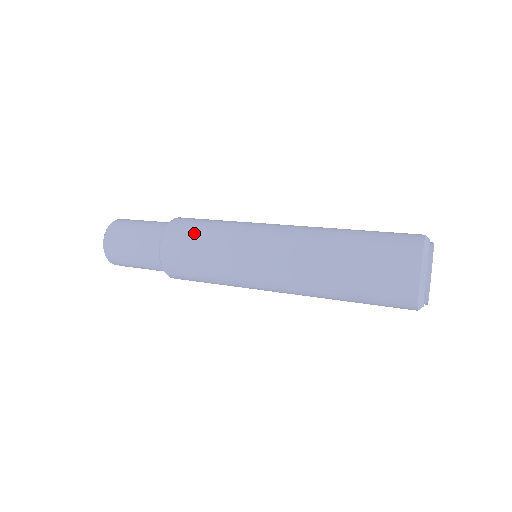
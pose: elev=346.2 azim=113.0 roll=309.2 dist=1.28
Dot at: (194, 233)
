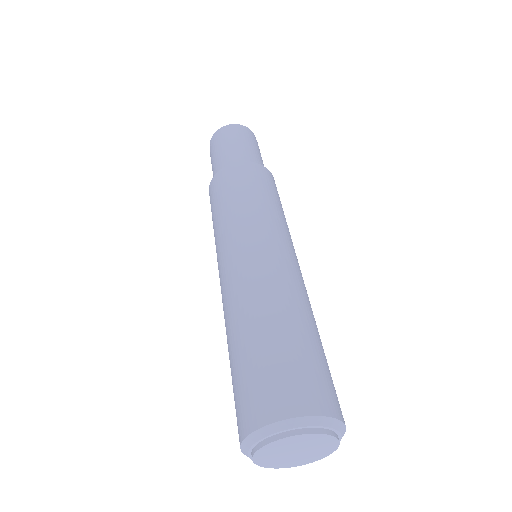
Dot at: (230, 188)
